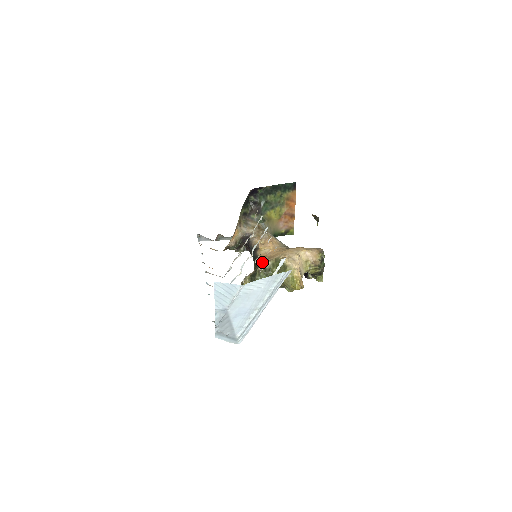
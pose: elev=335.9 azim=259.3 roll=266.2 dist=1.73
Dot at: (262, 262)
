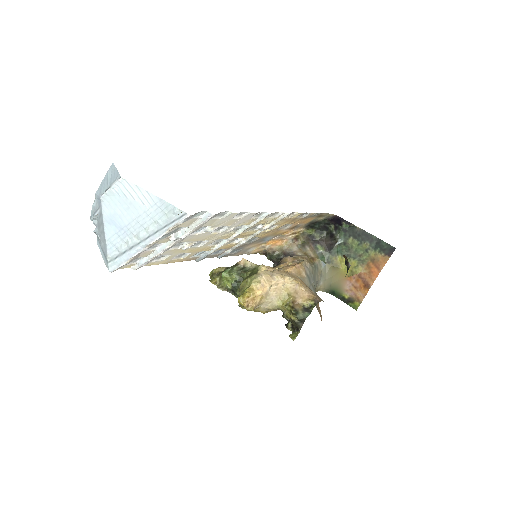
Dot at: occluded
